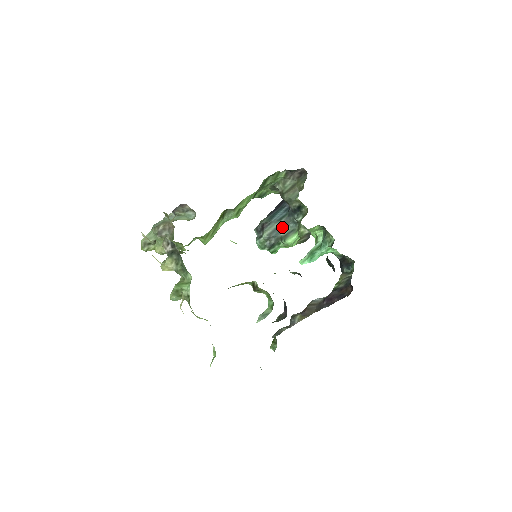
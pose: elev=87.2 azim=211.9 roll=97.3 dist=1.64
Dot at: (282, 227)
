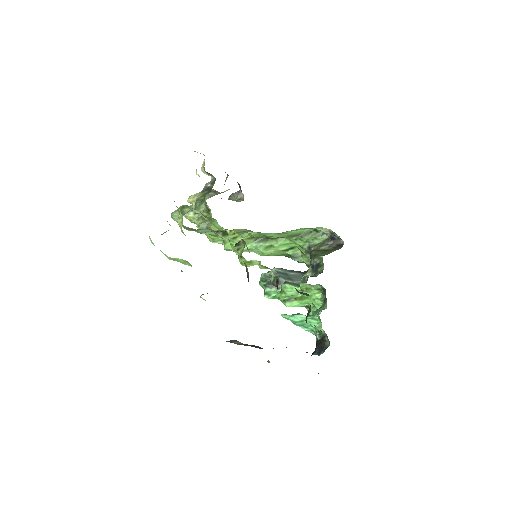
Dot at: (292, 277)
